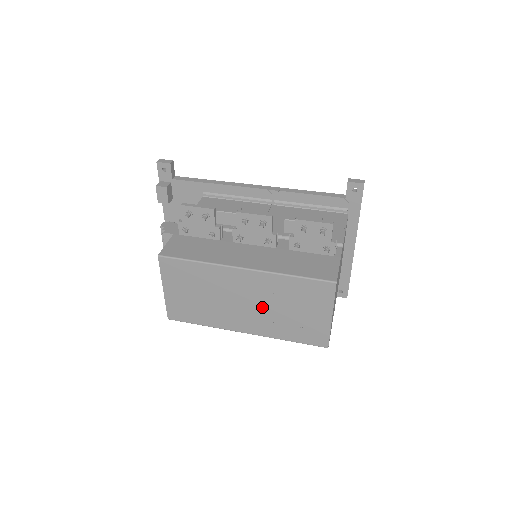
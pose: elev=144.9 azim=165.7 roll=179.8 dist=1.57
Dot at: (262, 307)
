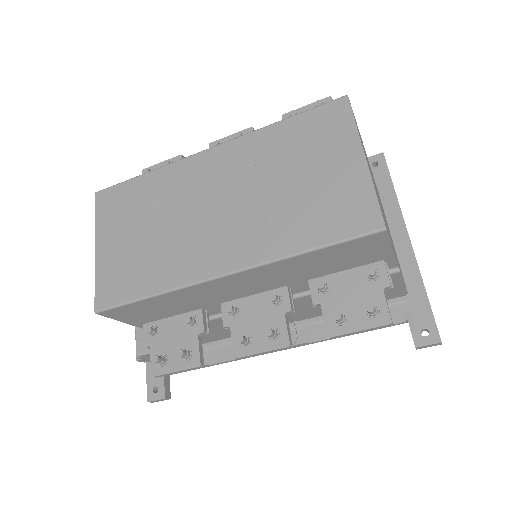
Dot at: (245, 200)
